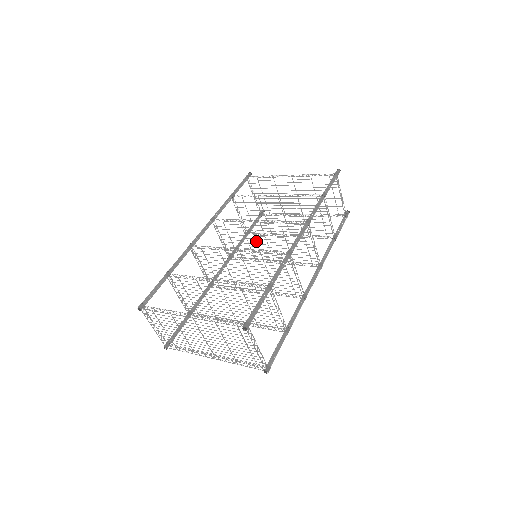
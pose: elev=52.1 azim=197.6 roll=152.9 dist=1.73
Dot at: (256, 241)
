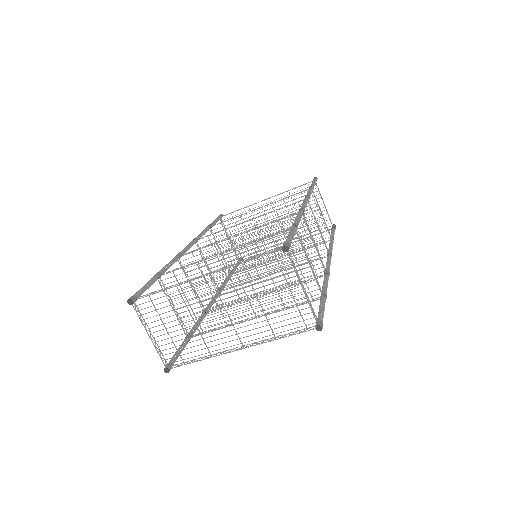
Dot at: occluded
